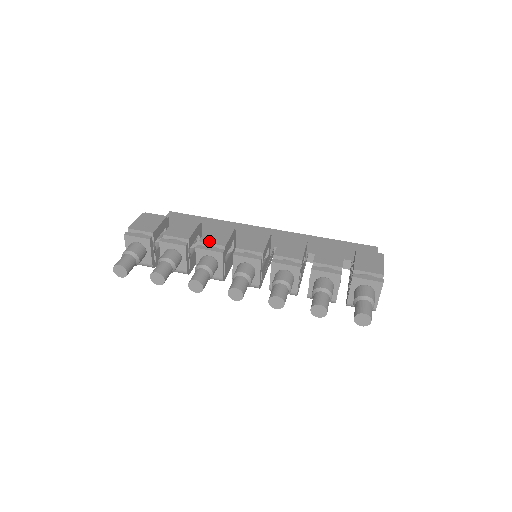
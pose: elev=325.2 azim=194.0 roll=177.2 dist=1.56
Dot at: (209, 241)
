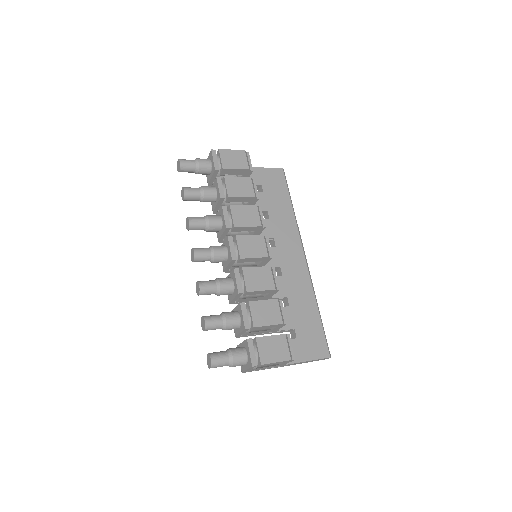
Dot at: (234, 213)
